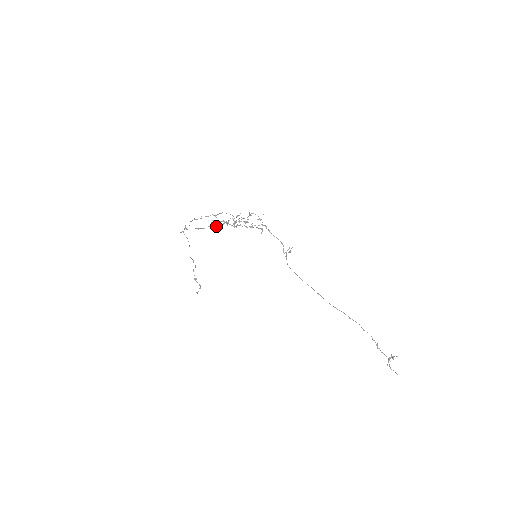
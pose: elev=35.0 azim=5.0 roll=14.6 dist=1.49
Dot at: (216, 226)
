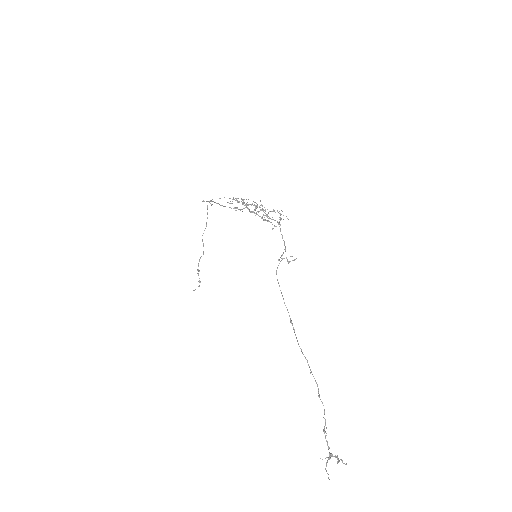
Dot at: (237, 208)
